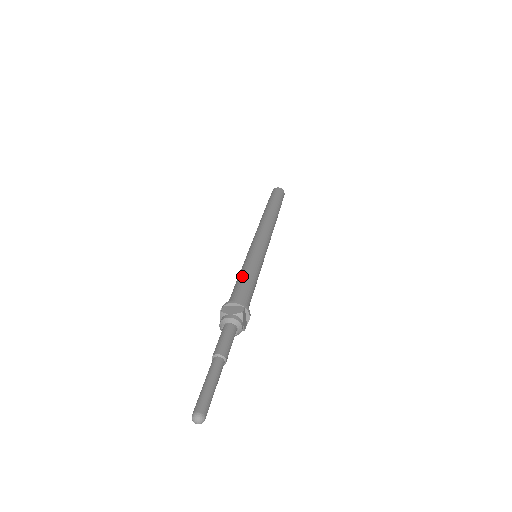
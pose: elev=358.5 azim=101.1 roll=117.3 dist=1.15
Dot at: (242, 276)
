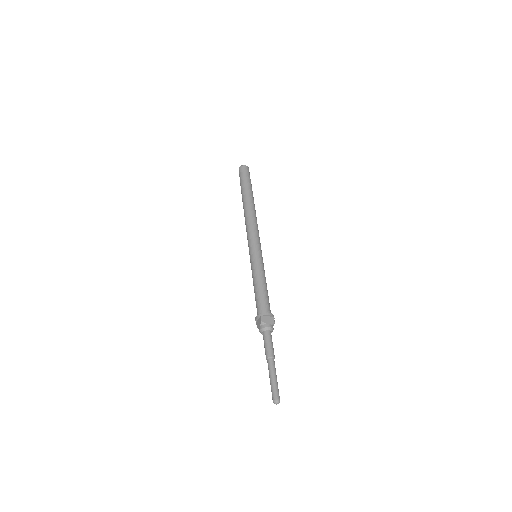
Dot at: (261, 285)
